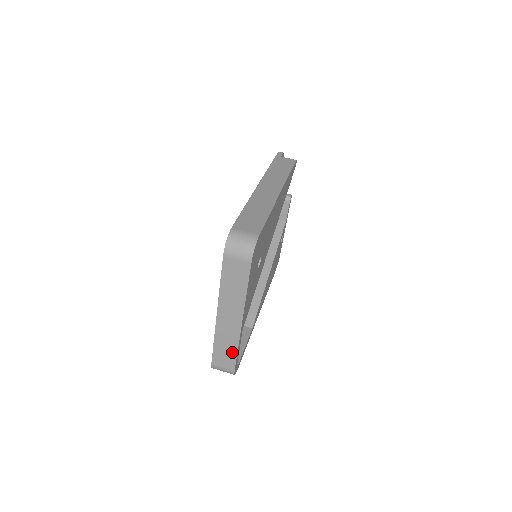
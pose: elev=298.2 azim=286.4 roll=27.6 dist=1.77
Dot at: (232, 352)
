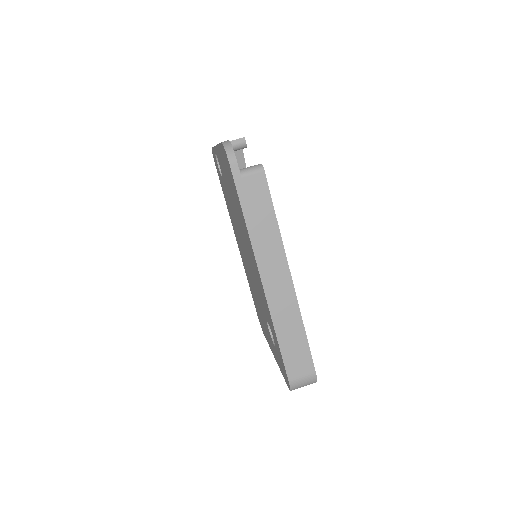
Dot at: occluded
